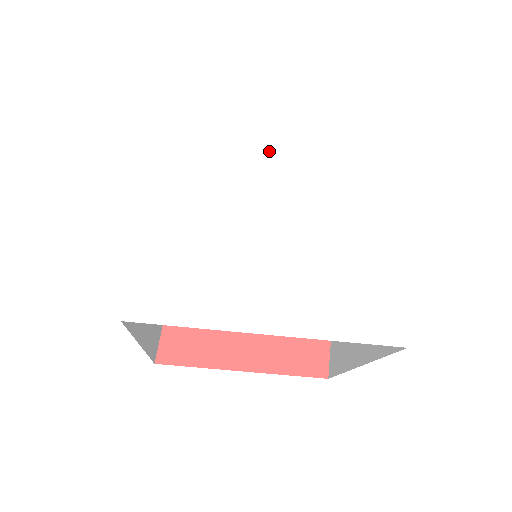
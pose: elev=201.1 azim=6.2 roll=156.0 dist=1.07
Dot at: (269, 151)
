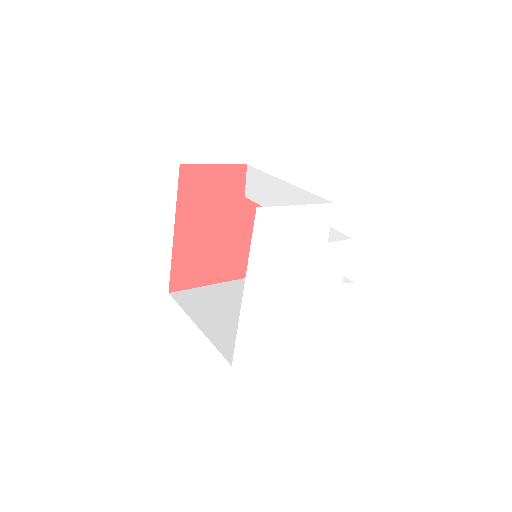
Dot at: (301, 254)
